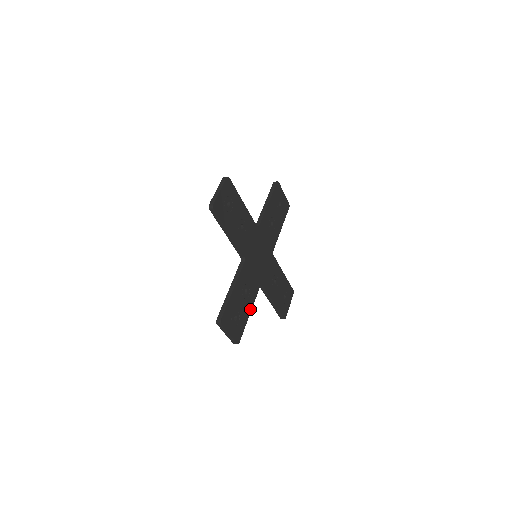
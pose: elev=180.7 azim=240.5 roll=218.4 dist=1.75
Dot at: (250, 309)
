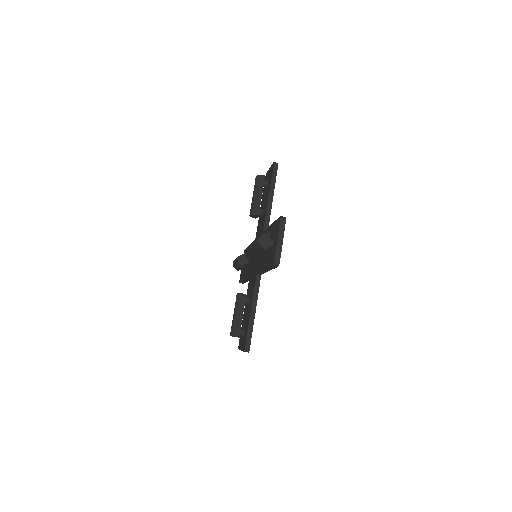
Dot at: occluded
